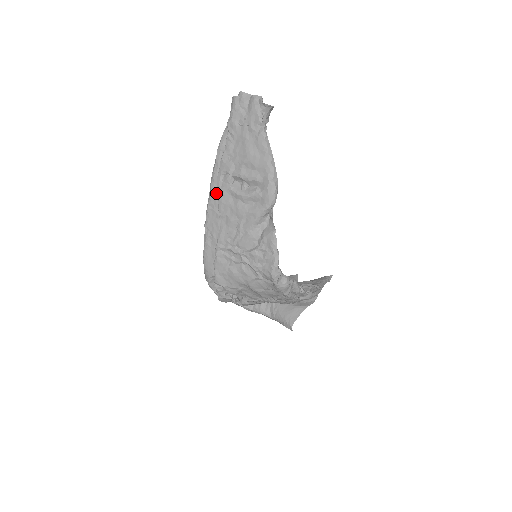
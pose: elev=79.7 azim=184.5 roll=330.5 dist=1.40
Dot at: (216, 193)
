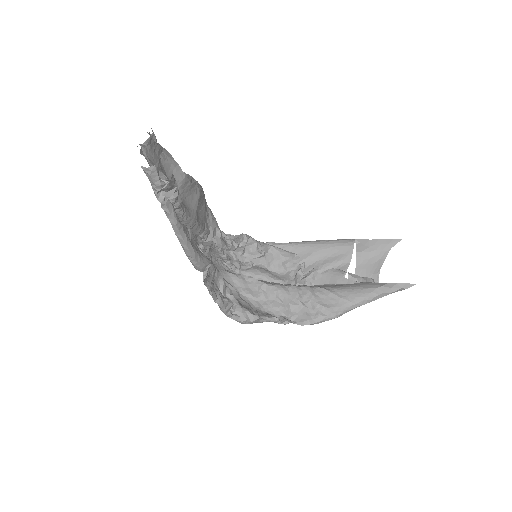
Dot at: occluded
